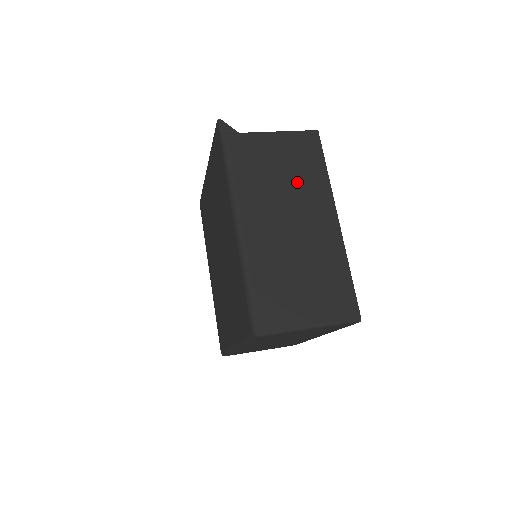
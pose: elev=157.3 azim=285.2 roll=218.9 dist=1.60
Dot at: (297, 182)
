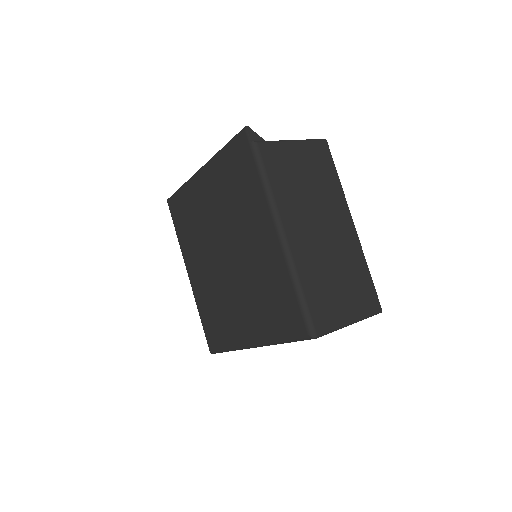
Dot at: (320, 190)
